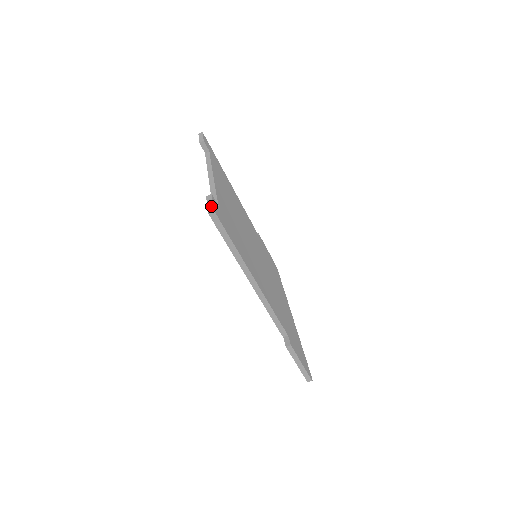
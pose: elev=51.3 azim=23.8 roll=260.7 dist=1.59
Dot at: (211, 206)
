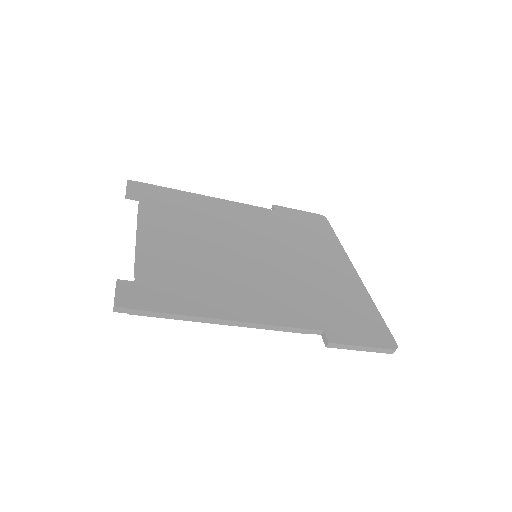
Dot at: (114, 300)
